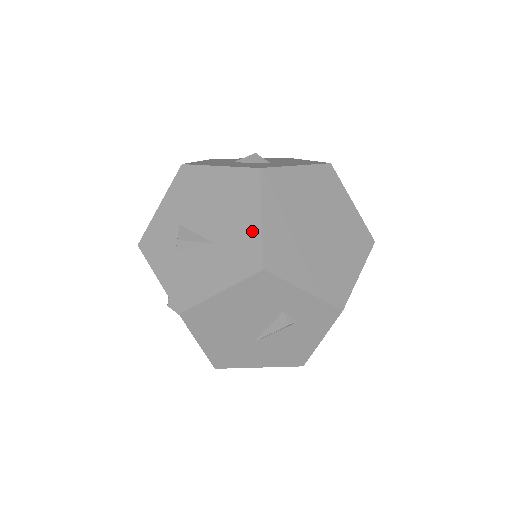
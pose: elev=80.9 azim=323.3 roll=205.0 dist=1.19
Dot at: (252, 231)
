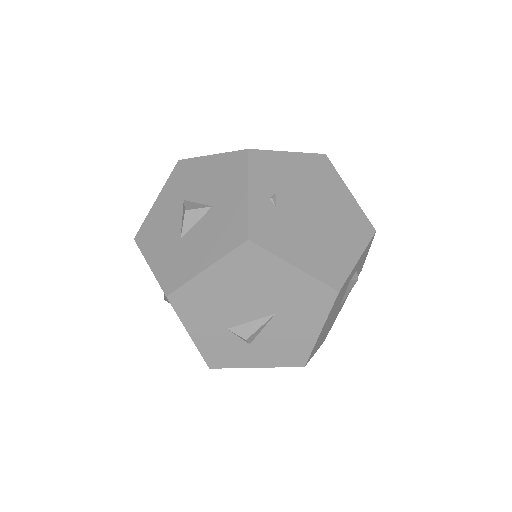
Dot at: (299, 281)
